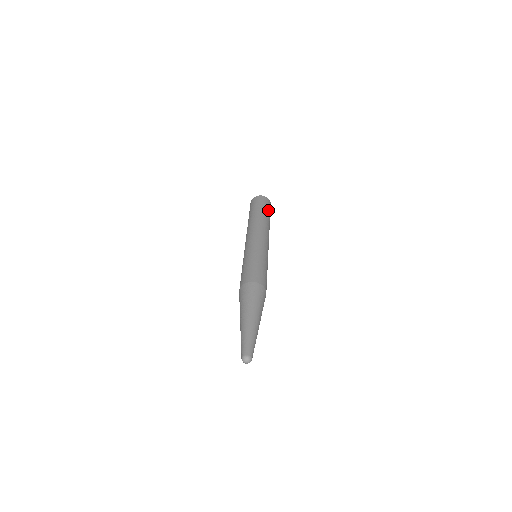
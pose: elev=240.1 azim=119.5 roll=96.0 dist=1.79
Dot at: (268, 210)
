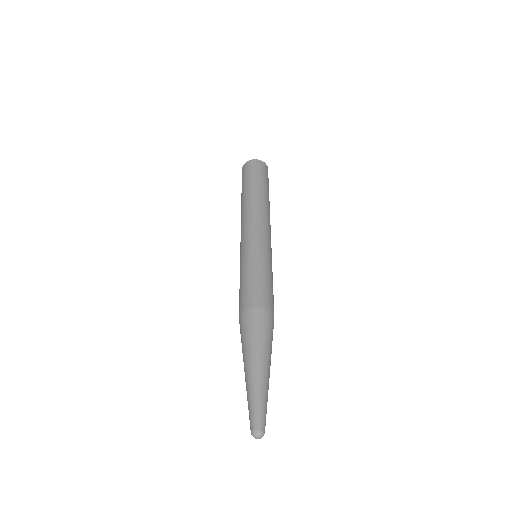
Dot at: (265, 181)
